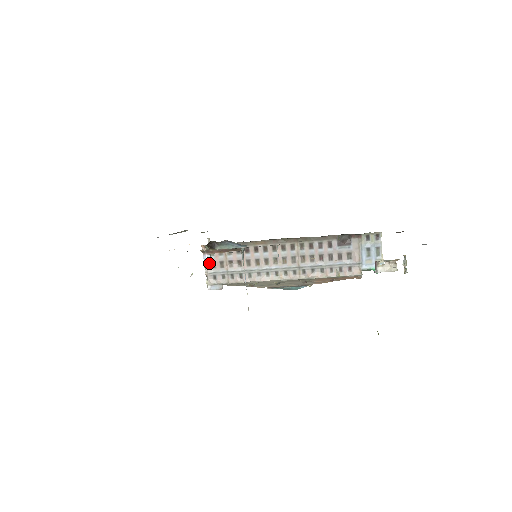
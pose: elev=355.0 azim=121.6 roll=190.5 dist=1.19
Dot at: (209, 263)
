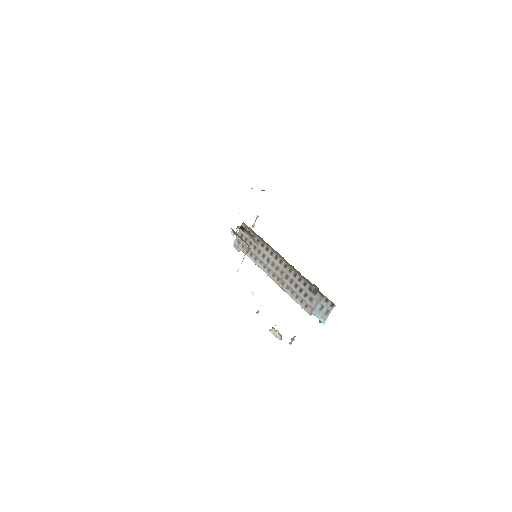
Dot at: (240, 233)
